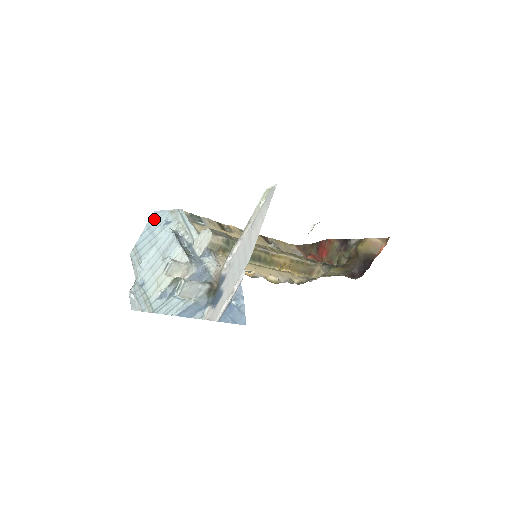
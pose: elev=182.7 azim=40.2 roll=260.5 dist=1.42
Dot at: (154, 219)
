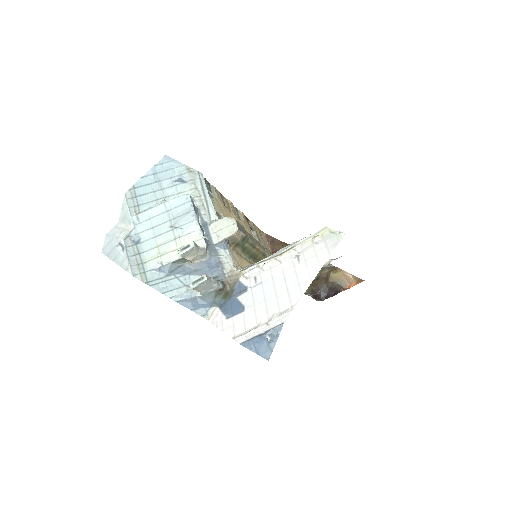
Dot at: (164, 165)
